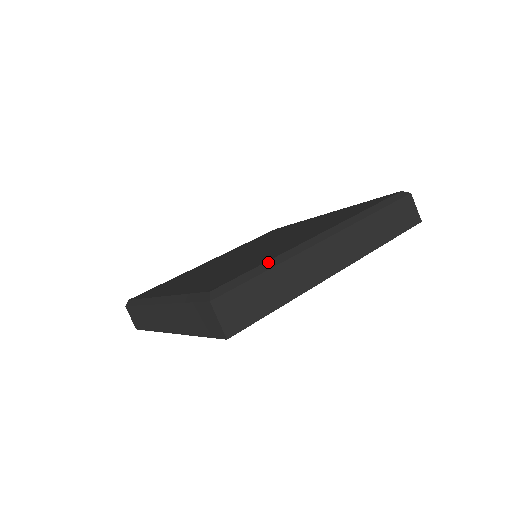
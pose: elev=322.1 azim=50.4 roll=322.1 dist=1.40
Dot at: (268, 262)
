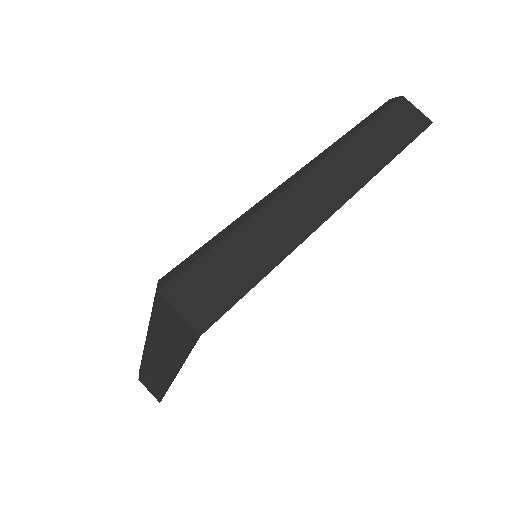
Dot at: (233, 223)
